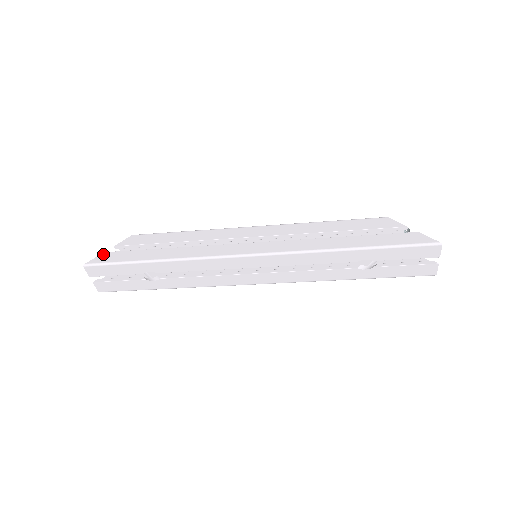
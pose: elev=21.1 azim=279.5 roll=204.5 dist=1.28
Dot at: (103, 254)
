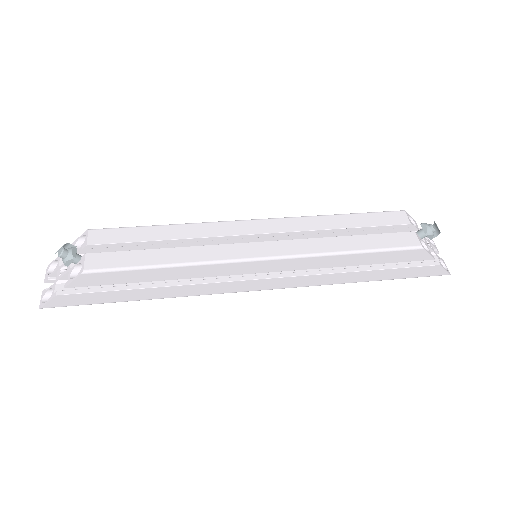
Dot at: (57, 298)
